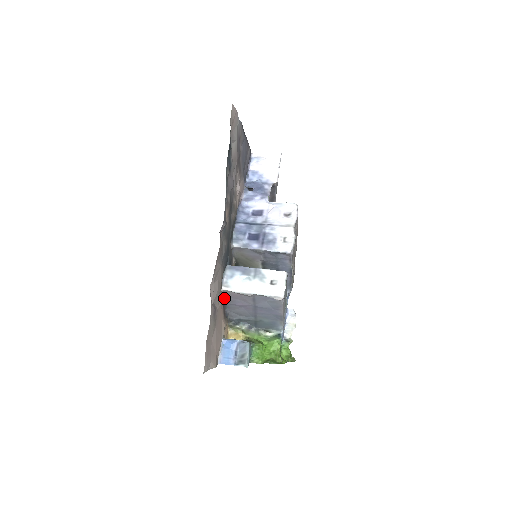
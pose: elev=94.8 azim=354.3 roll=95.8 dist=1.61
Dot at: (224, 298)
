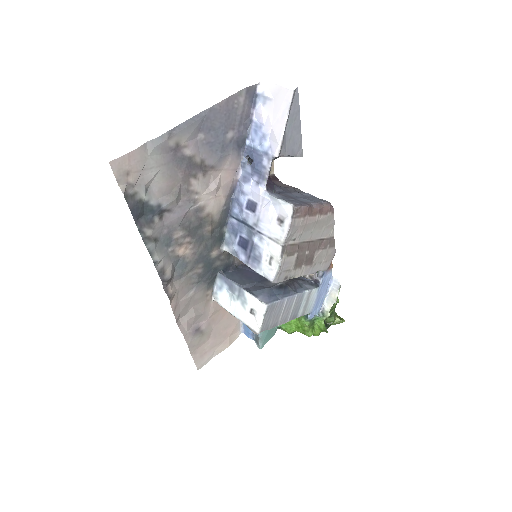
Dot at: occluded
